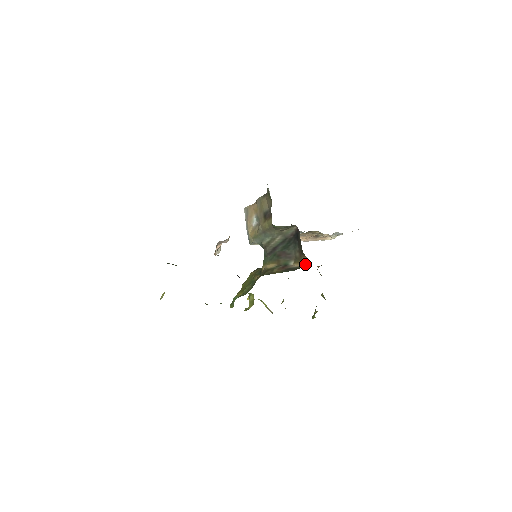
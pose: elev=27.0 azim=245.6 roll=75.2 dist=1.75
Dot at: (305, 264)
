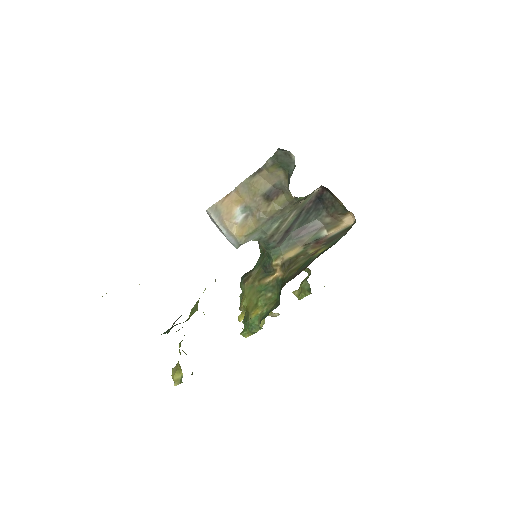
Dot at: (351, 222)
